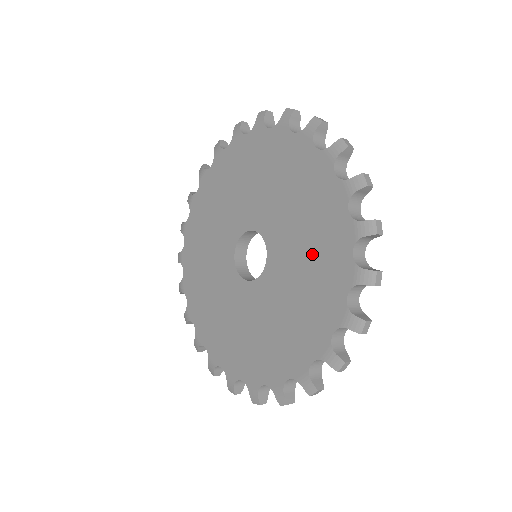
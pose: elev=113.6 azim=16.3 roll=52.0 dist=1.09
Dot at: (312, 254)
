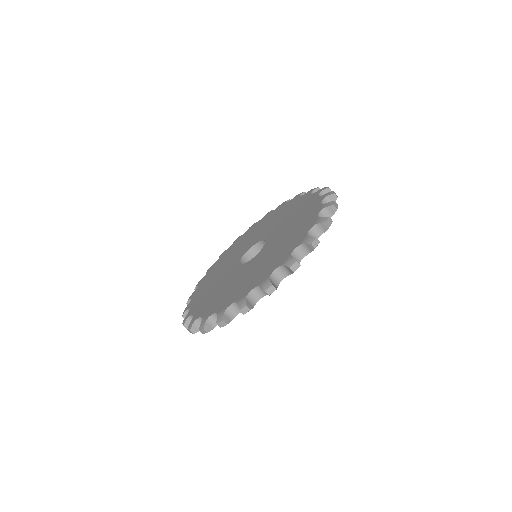
Dot at: (287, 239)
